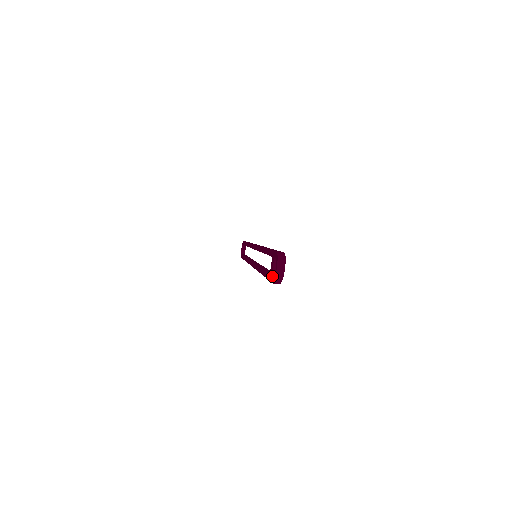
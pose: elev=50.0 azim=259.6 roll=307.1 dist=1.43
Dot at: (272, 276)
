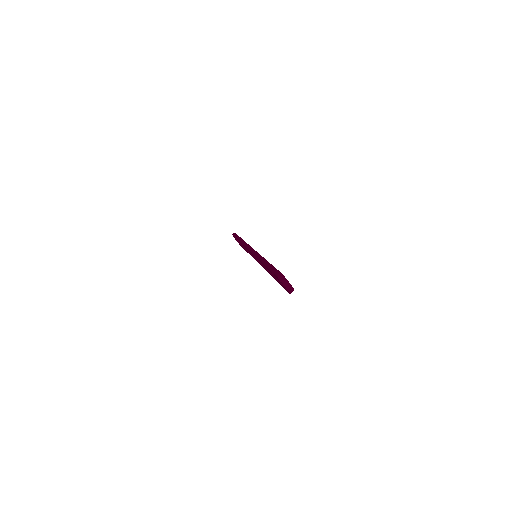
Dot at: (286, 289)
